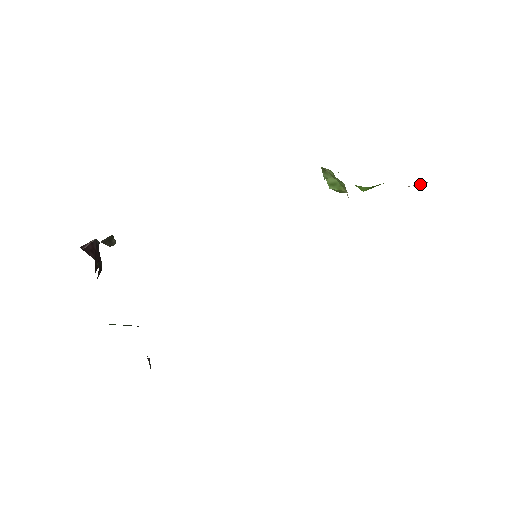
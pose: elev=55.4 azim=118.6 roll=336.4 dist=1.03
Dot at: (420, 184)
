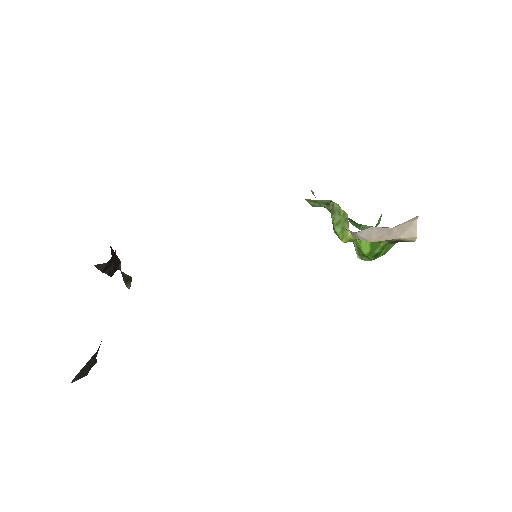
Dot at: (412, 230)
